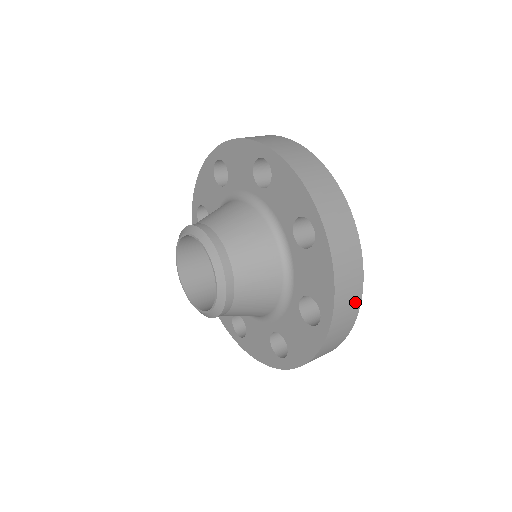
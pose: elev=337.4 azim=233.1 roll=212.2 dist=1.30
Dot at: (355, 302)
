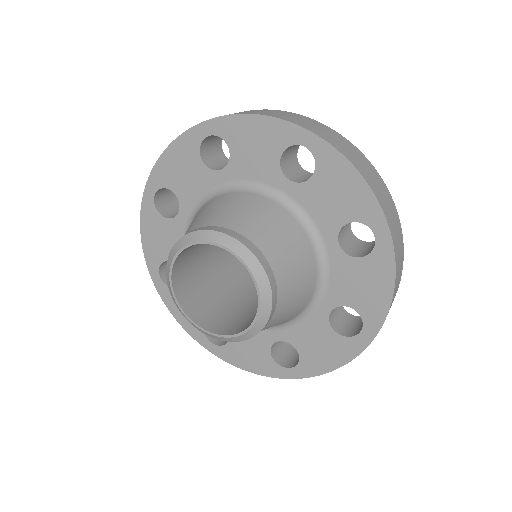
Dot at: occluded
